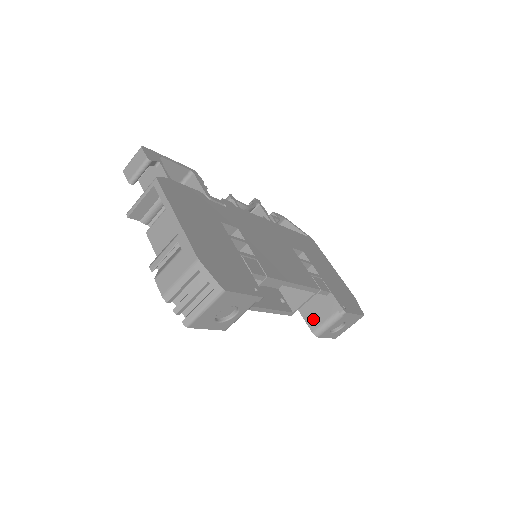
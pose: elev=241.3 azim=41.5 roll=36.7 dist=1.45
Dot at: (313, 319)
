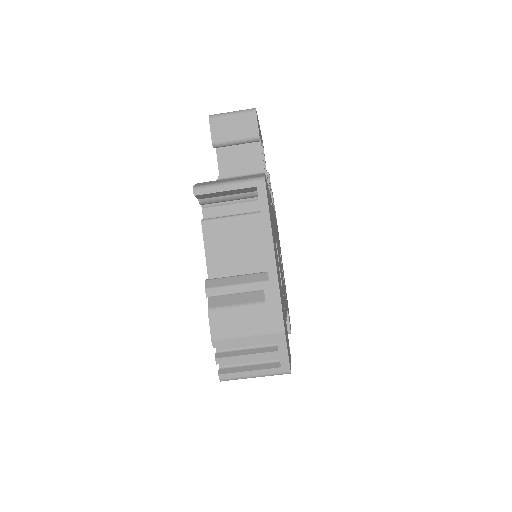
Dot at: occluded
